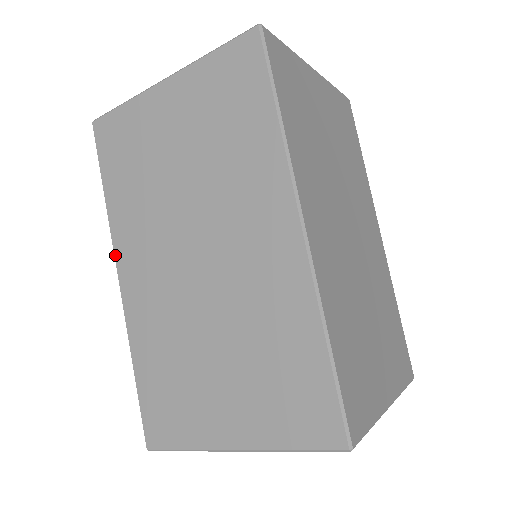
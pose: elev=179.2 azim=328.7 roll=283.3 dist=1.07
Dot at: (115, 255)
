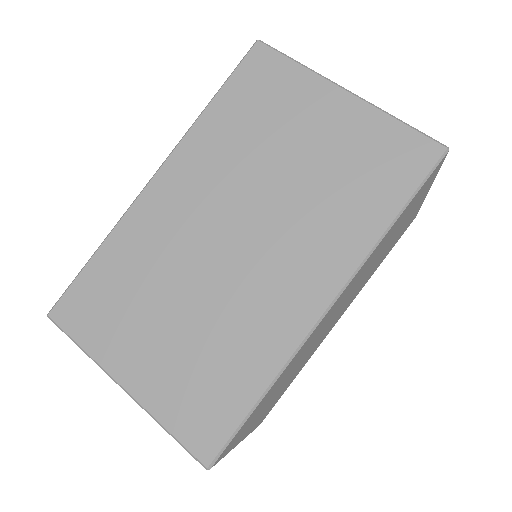
Dot at: (170, 157)
